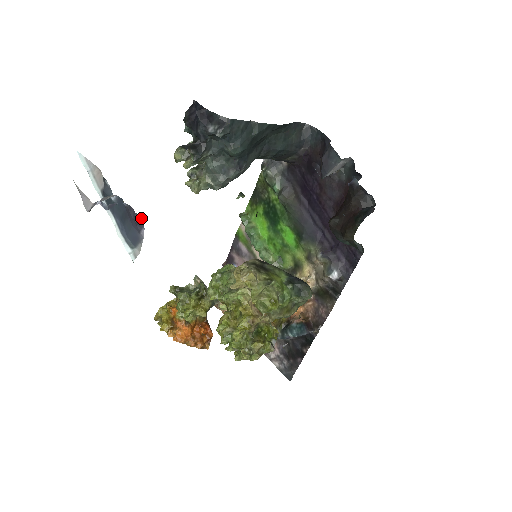
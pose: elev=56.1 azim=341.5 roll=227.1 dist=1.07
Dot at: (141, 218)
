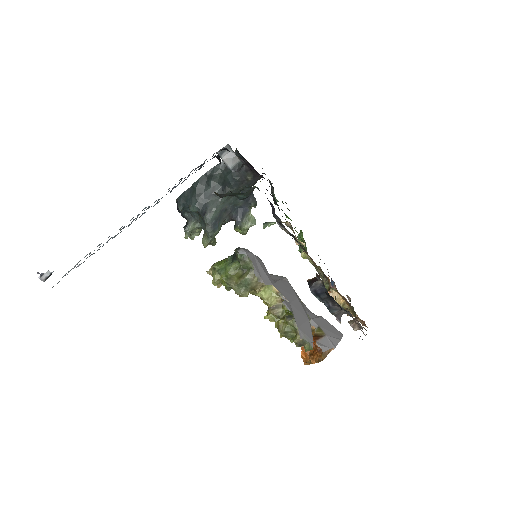
Dot at: occluded
